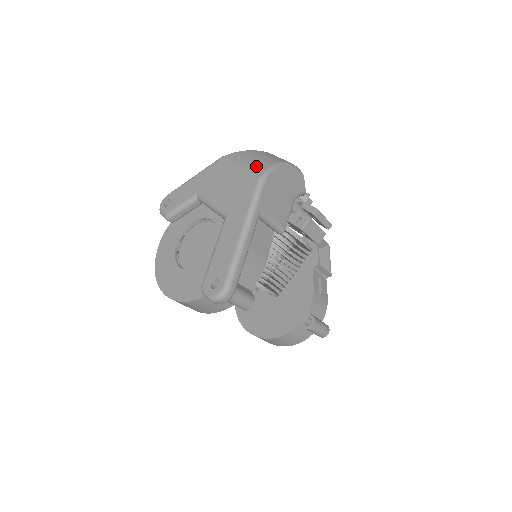
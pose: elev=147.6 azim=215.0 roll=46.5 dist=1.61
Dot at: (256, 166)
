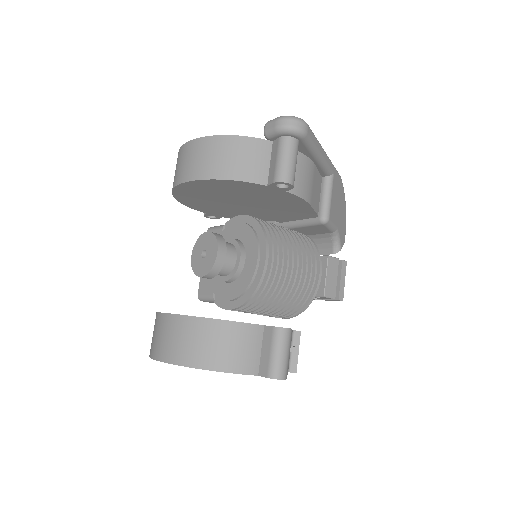
Dot at: occluded
